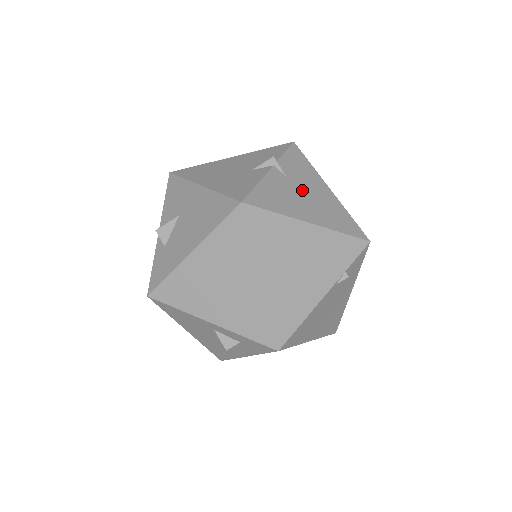
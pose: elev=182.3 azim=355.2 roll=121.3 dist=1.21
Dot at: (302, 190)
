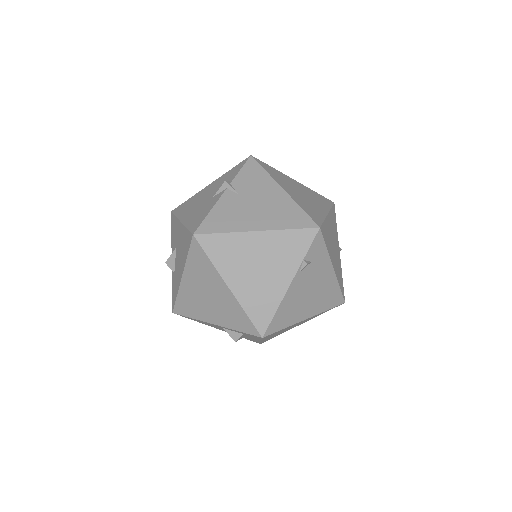
Dot at: (253, 201)
